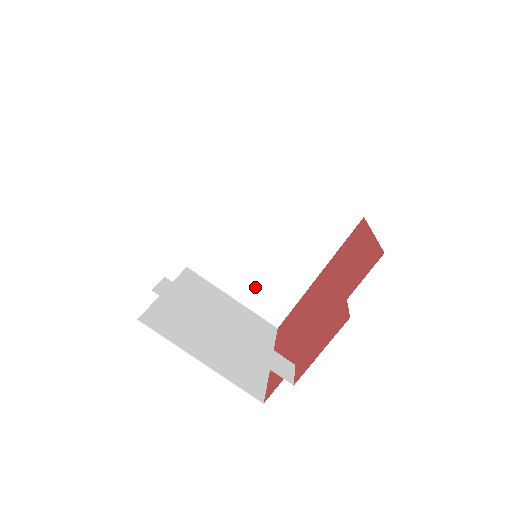
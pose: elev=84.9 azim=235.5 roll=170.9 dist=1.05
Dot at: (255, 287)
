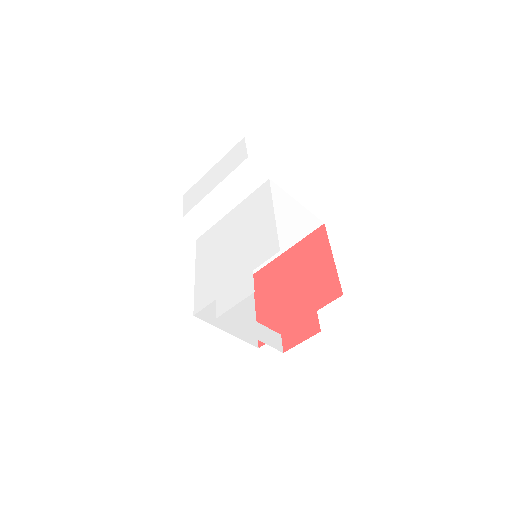
Dot at: occluded
